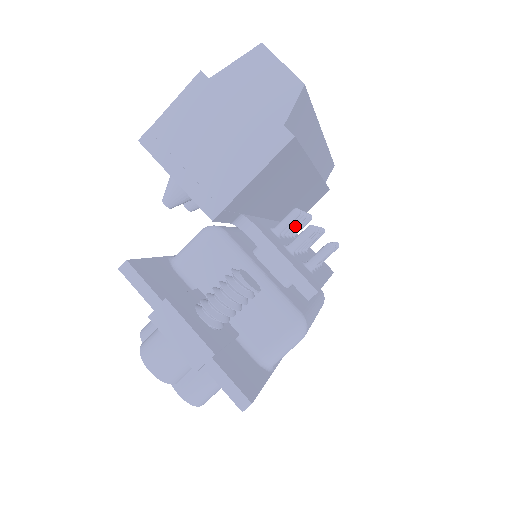
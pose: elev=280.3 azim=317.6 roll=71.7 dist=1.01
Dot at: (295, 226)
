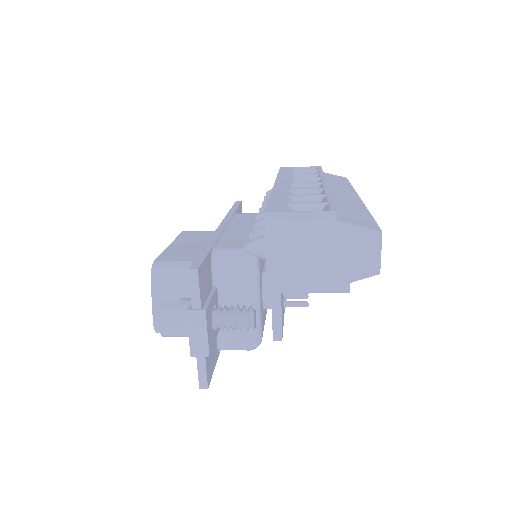
Dot at: occluded
